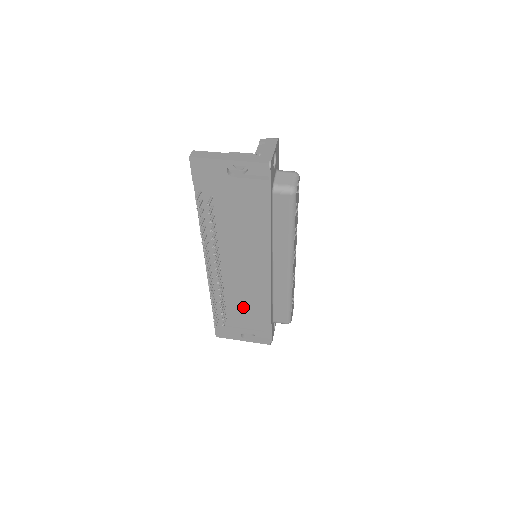
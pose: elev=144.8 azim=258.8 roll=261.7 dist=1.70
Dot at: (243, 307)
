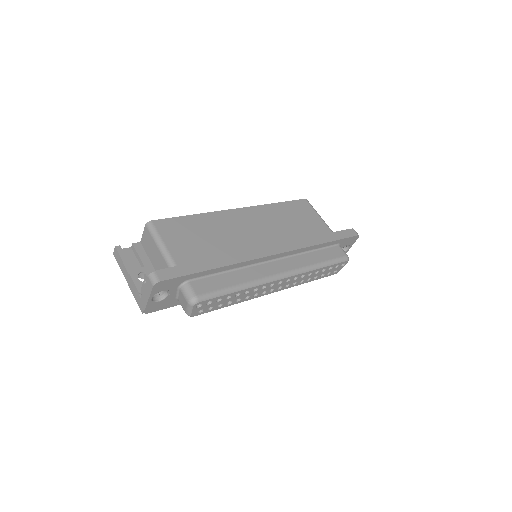
Dot at: occluded
